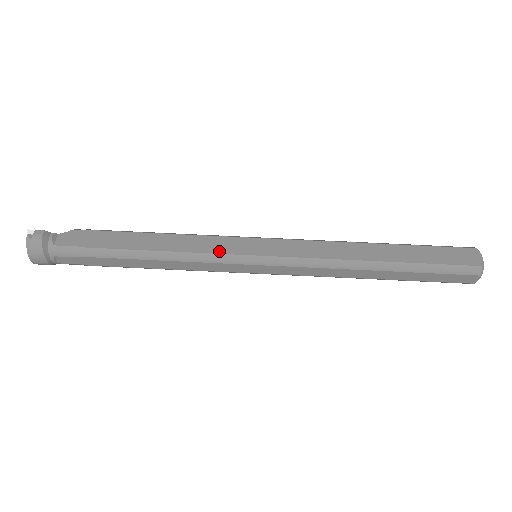
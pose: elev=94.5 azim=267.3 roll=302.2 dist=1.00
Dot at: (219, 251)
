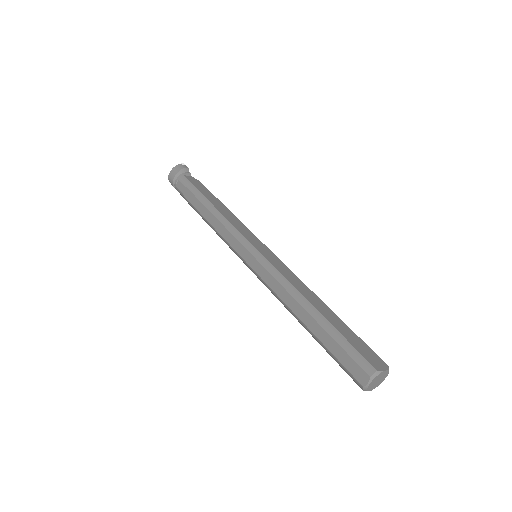
Dot at: (241, 231)
